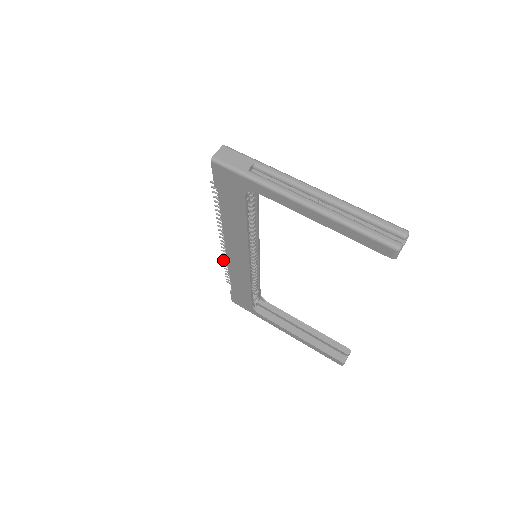
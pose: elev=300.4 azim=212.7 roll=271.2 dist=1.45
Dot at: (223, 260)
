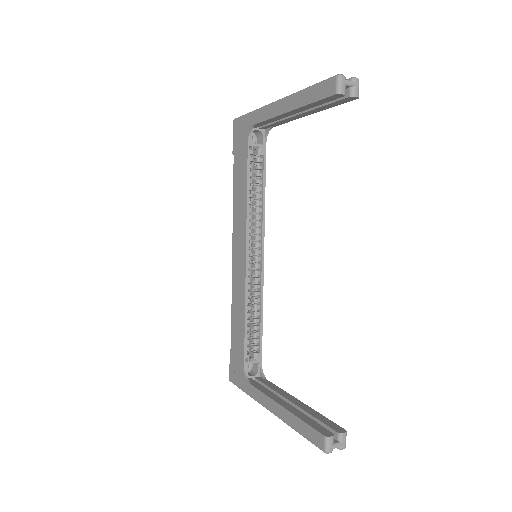
Dot at: occluded
